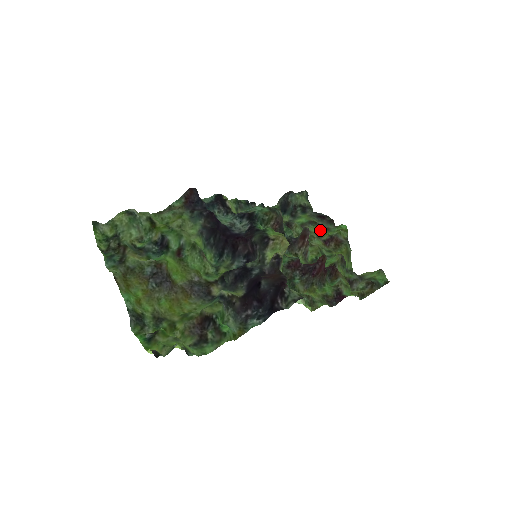
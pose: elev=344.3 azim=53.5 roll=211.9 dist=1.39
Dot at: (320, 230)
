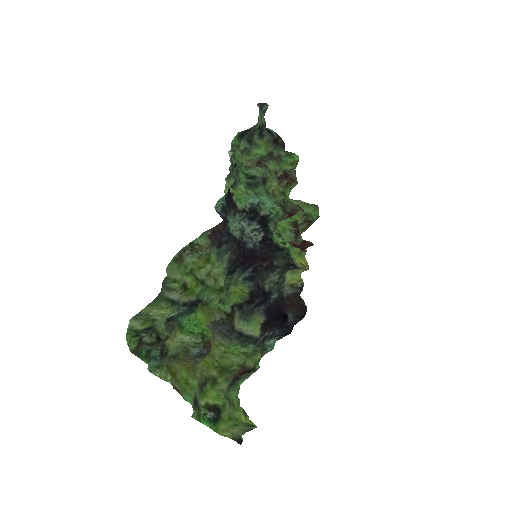
Dot at: (278, 166)
